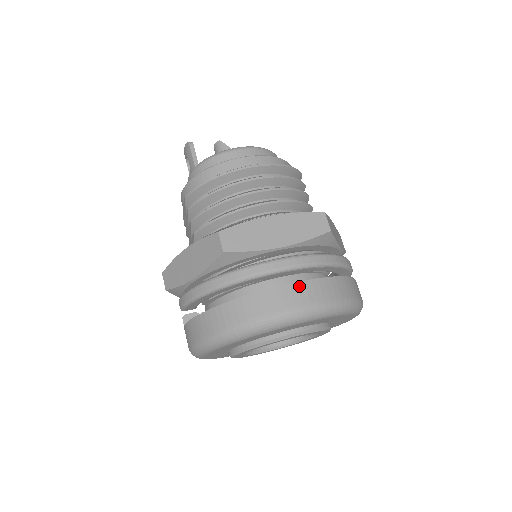
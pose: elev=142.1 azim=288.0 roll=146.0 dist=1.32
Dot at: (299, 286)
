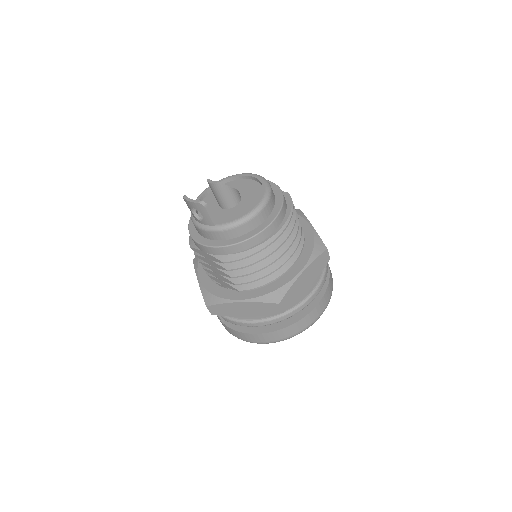
Dot at: (320, 304)
